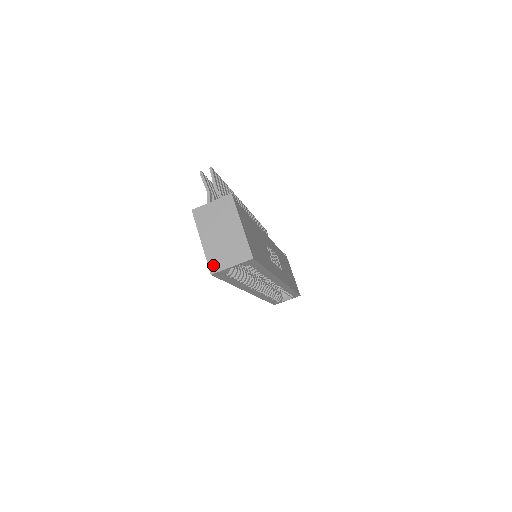
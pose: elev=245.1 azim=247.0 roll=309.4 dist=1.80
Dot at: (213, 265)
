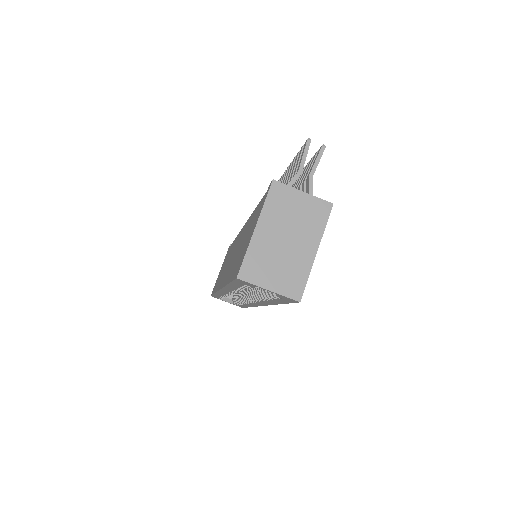
Dot at: (248, 269)
